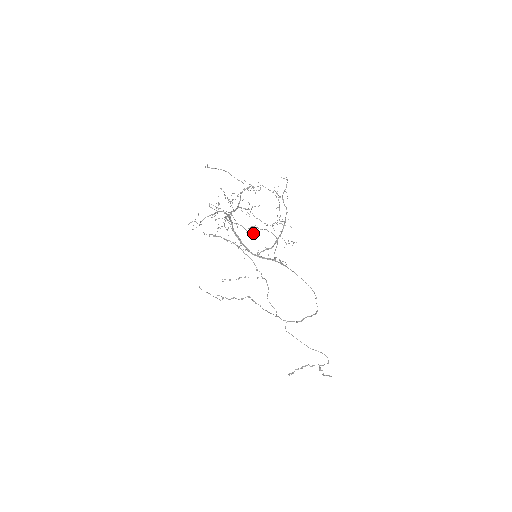
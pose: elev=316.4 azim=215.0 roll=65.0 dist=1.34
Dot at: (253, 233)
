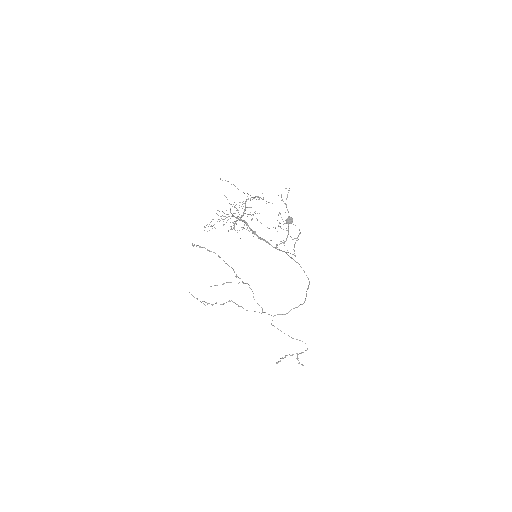
Dot at: (290, 223)
